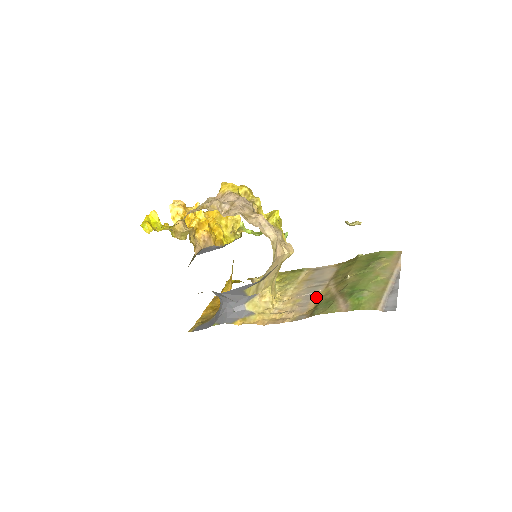
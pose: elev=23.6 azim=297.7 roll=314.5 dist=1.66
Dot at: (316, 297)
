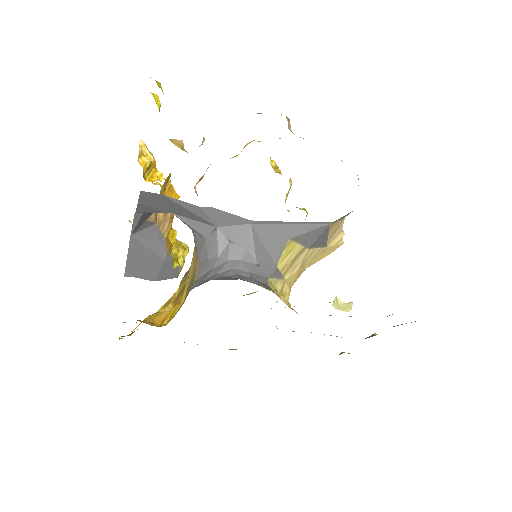
Dot at: occluded
